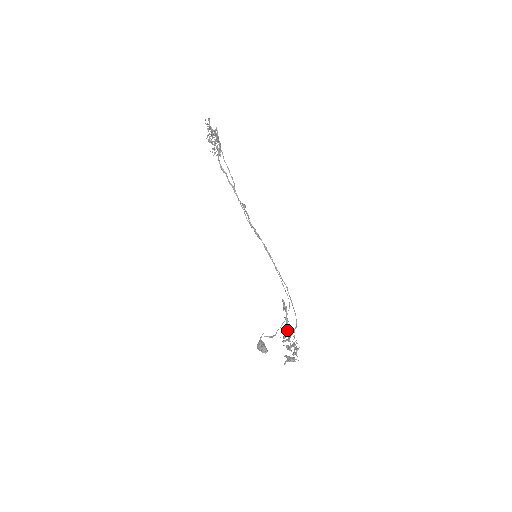
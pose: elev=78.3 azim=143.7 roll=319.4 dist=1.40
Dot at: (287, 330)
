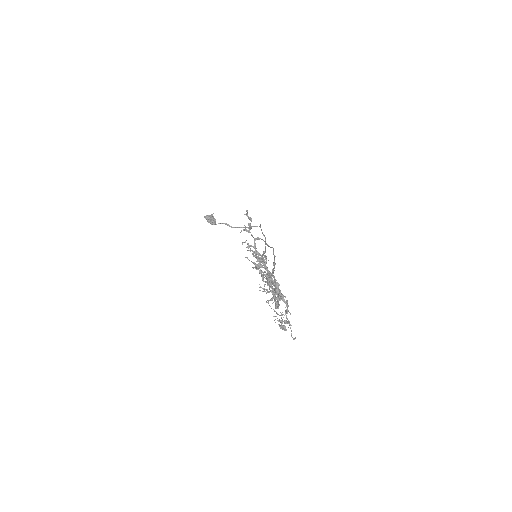
Dot at: (260, 255)
